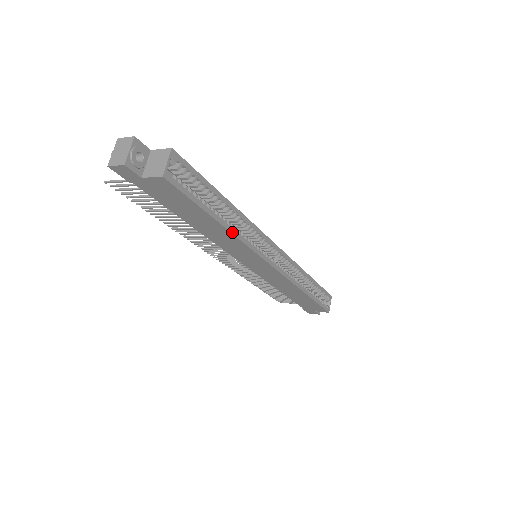
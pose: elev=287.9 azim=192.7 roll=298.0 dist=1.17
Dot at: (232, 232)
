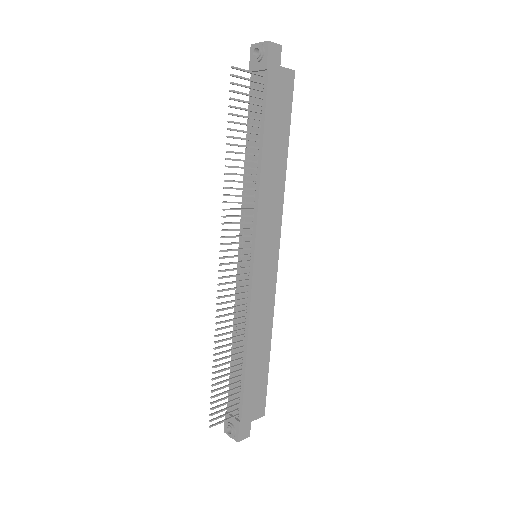
Dot at: (285, 174)
